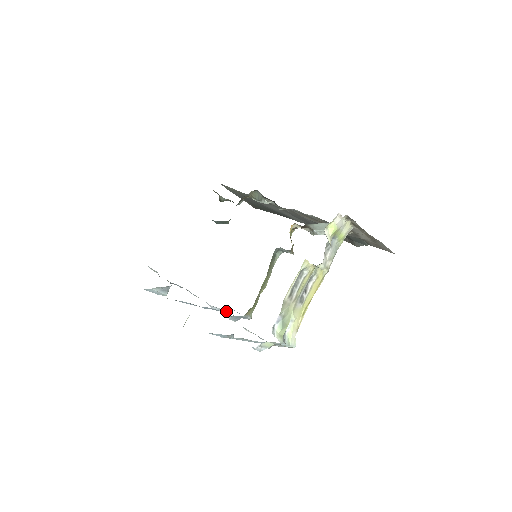
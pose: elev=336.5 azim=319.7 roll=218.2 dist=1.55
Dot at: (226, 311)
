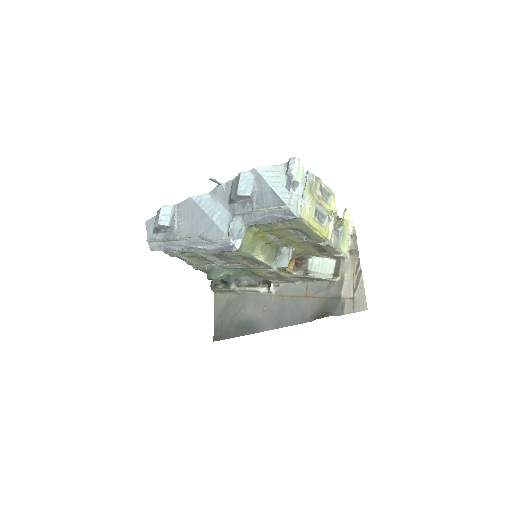
Dot at: (217, 240)
